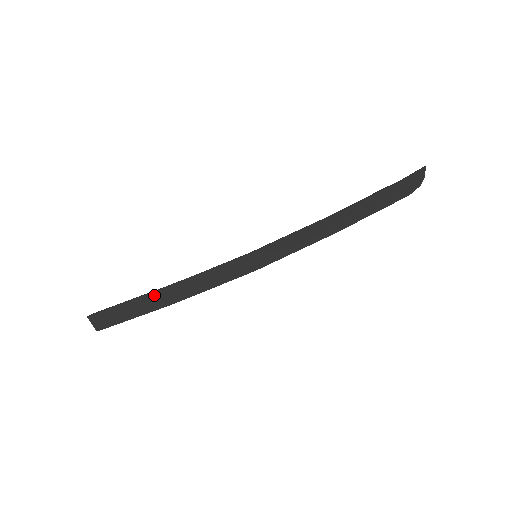
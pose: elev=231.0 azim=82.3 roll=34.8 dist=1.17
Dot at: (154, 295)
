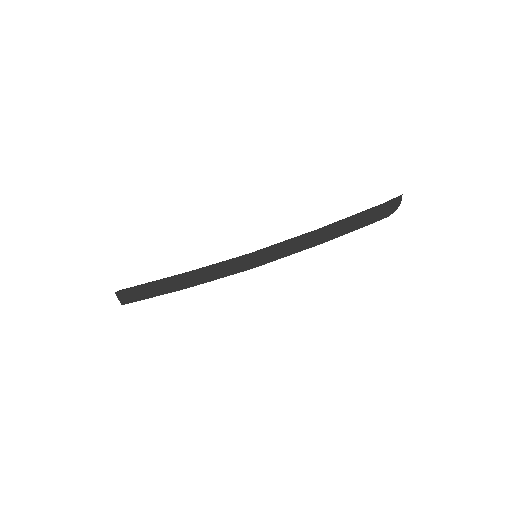
Dot at: (170, 280)
